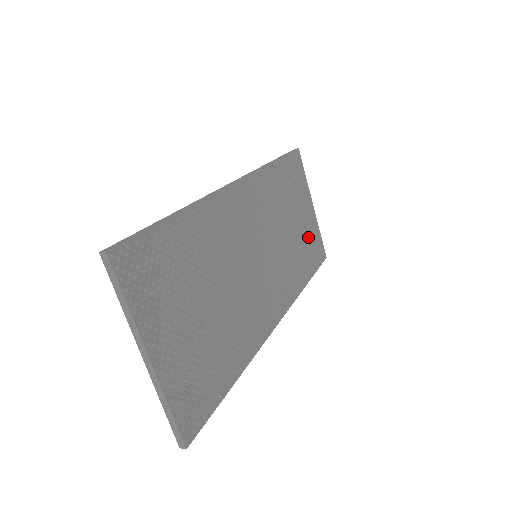
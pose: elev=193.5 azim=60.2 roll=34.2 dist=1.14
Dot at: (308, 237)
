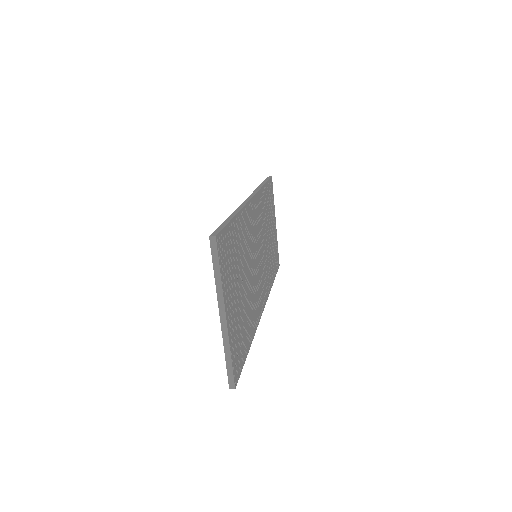
Dot at: (274, 247)
